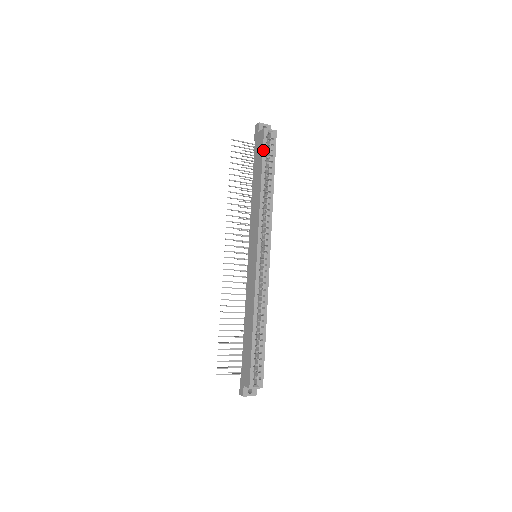
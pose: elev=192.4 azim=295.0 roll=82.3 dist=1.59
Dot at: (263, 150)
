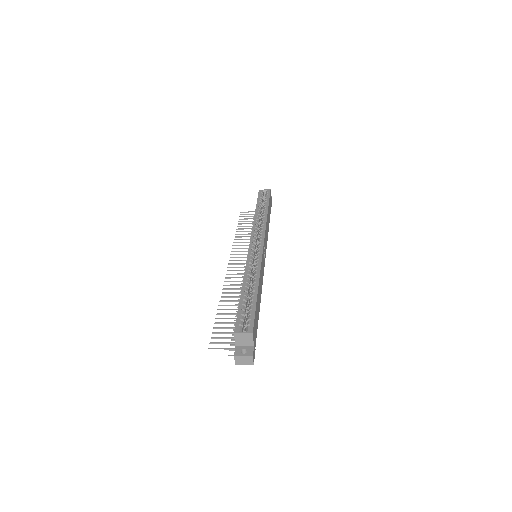
Dot at: (258, 198)
